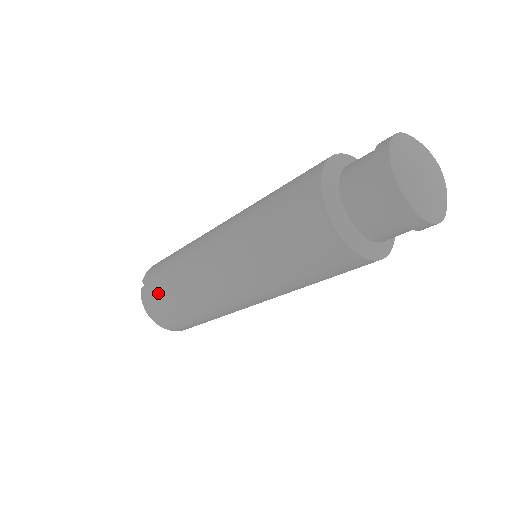
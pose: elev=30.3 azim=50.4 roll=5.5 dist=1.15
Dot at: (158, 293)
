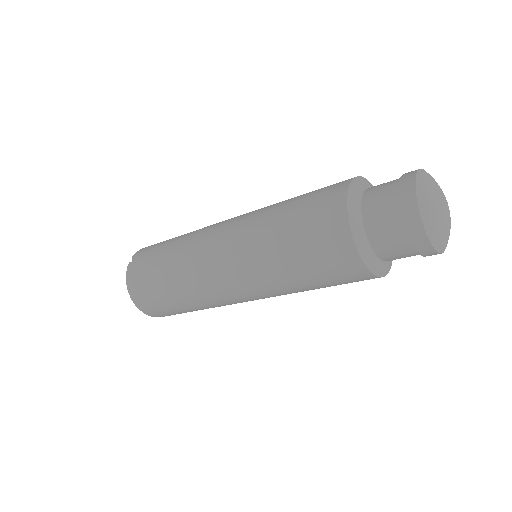
Dot at: (147, 269)
